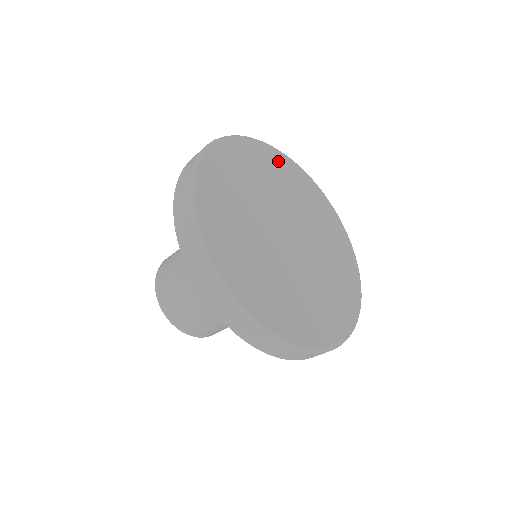
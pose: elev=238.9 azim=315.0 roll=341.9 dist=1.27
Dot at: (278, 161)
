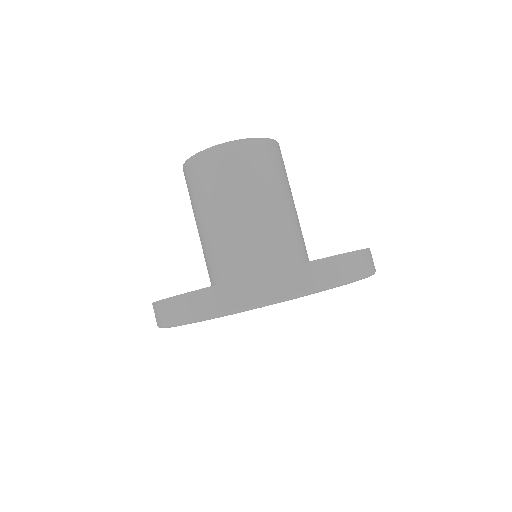
Dot at: occluded
